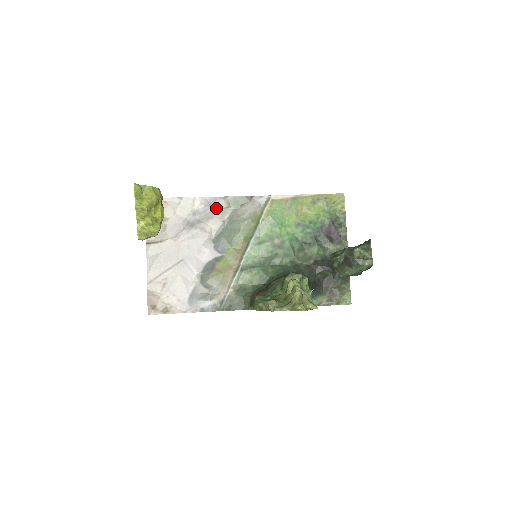
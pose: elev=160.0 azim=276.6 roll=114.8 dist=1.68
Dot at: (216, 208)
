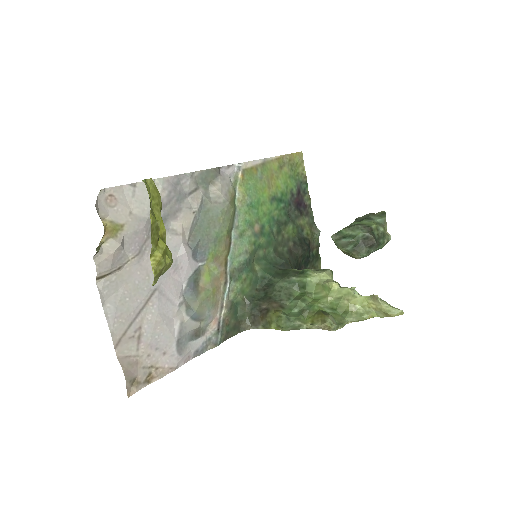
Dot at: (182, 193)
